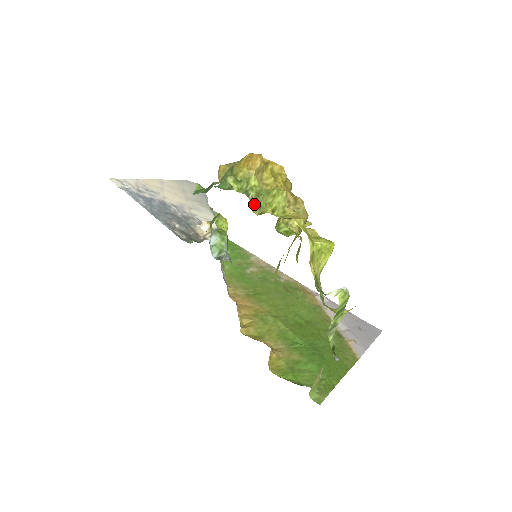
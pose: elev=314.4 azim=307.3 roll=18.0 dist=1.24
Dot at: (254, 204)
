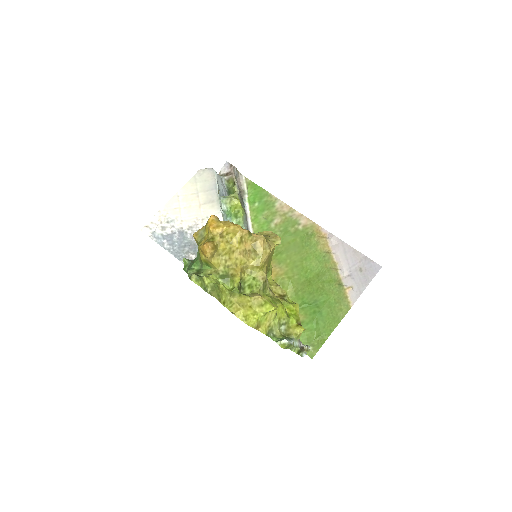
Dot at: (213, 294)
